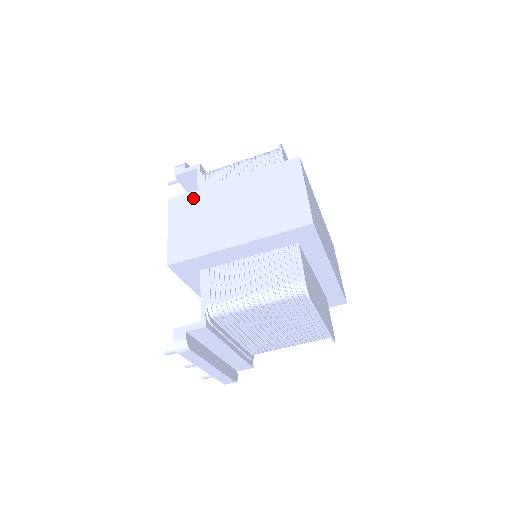
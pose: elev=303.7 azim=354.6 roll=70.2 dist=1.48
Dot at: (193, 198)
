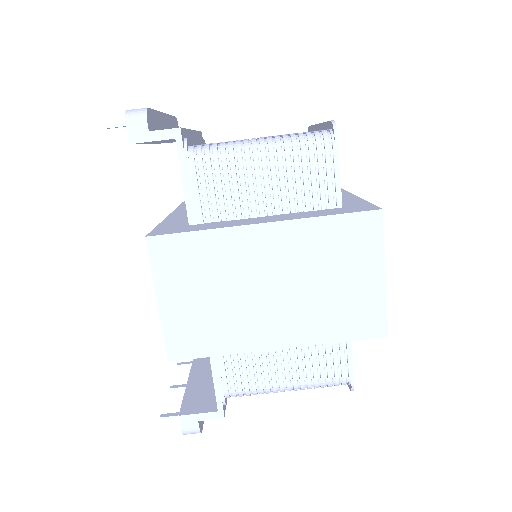
Dot at: (195, 248)
